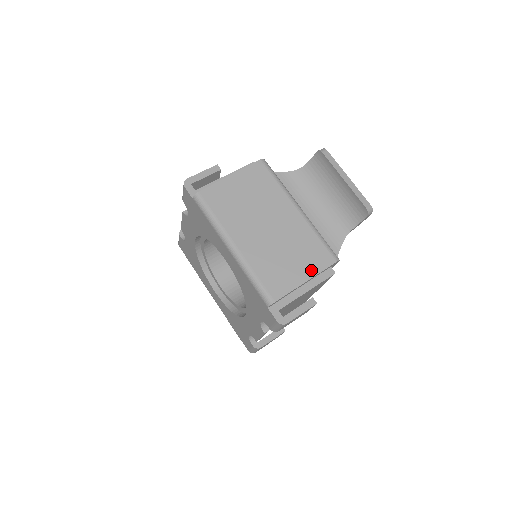
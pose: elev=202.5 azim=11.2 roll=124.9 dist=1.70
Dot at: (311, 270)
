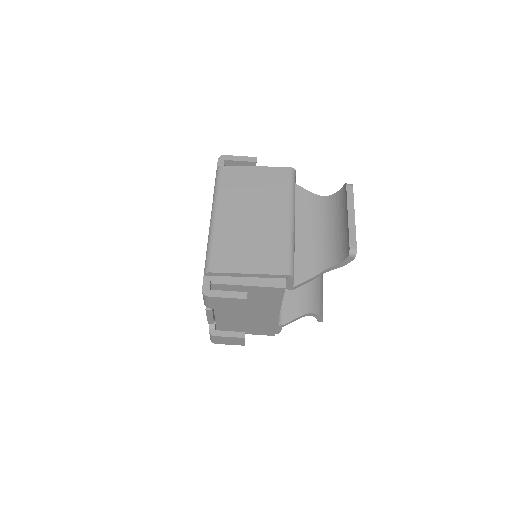
Dot at: (260, 268)
